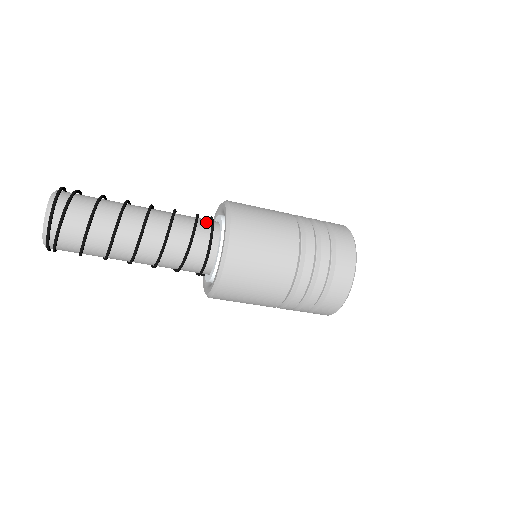
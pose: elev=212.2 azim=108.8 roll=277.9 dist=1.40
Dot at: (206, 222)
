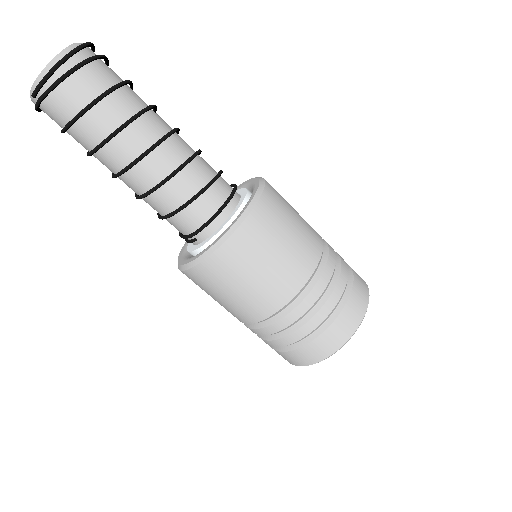
Dot at: occluded
